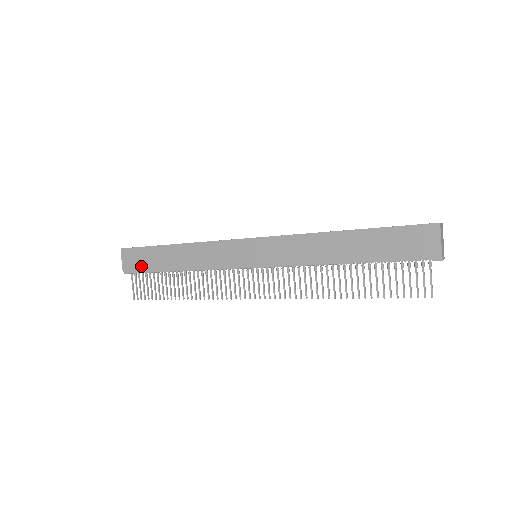
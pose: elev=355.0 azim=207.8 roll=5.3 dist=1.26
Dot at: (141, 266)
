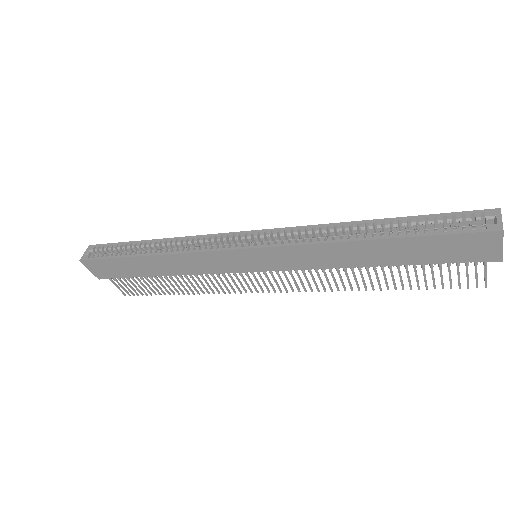
Dot at: (116, 274)
